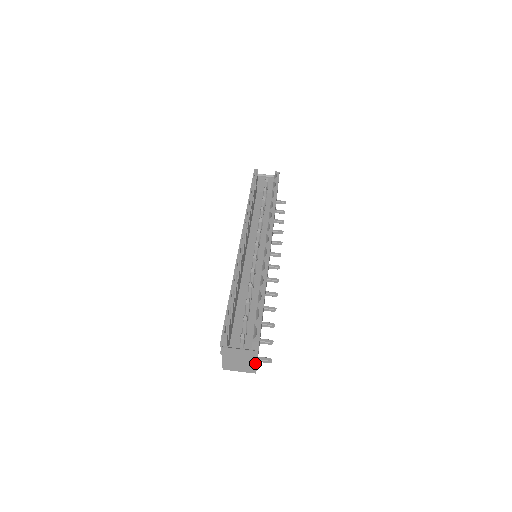
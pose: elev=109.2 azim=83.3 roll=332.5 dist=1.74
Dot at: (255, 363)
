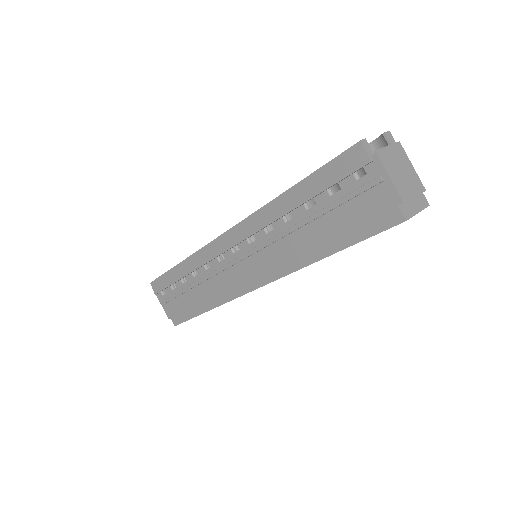
Dot at: occluded
